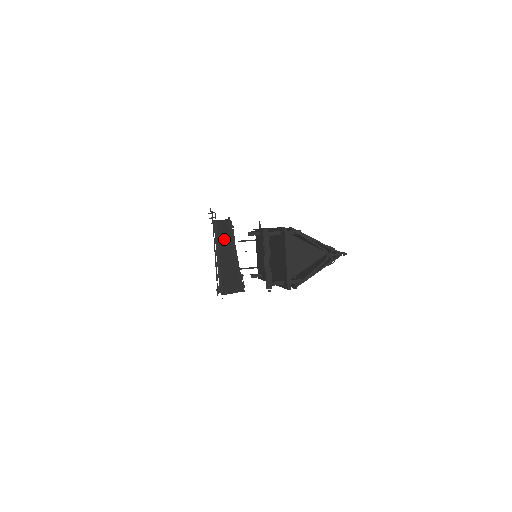
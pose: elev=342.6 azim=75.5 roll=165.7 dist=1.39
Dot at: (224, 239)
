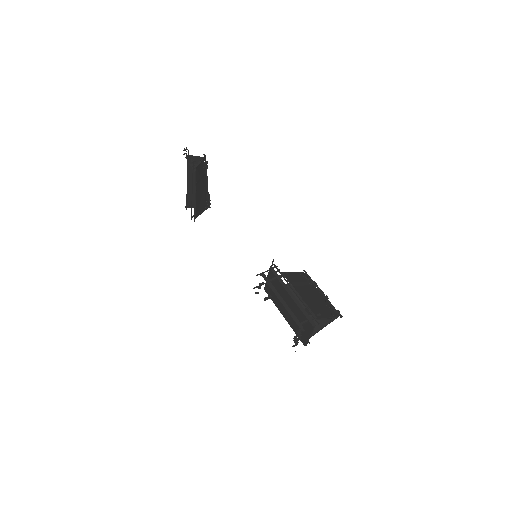
Dot at: (200, 178)
